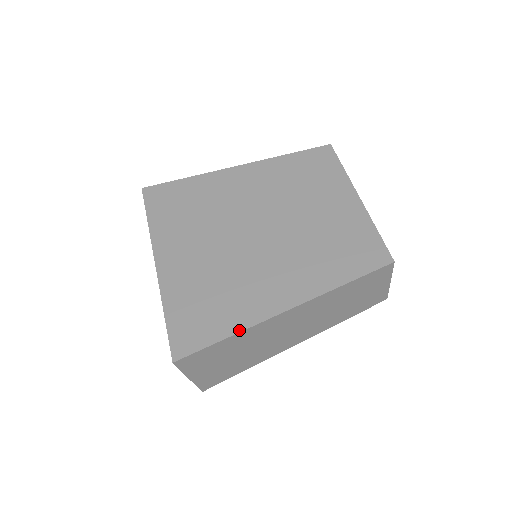
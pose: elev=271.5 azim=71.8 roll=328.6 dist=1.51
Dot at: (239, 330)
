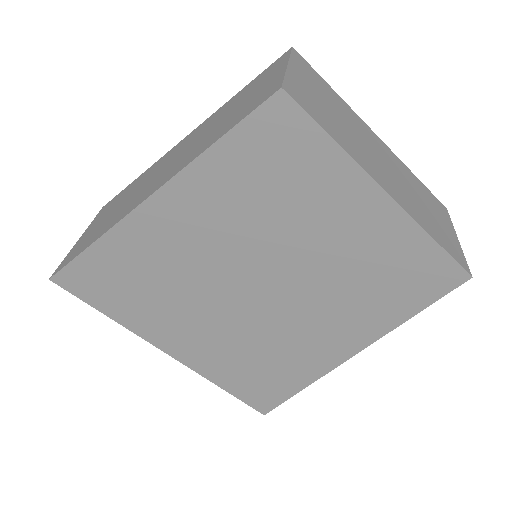
Dot at: (308, 384)
